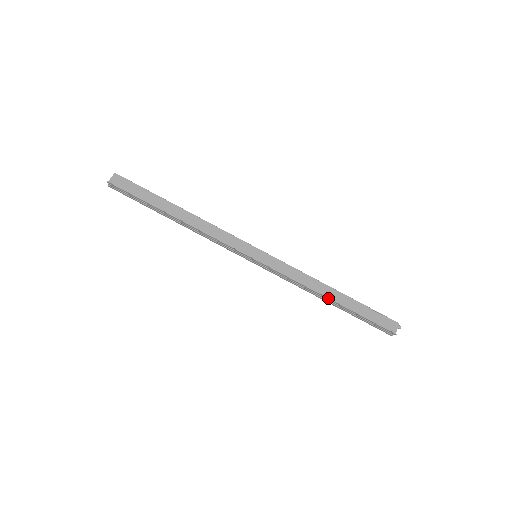
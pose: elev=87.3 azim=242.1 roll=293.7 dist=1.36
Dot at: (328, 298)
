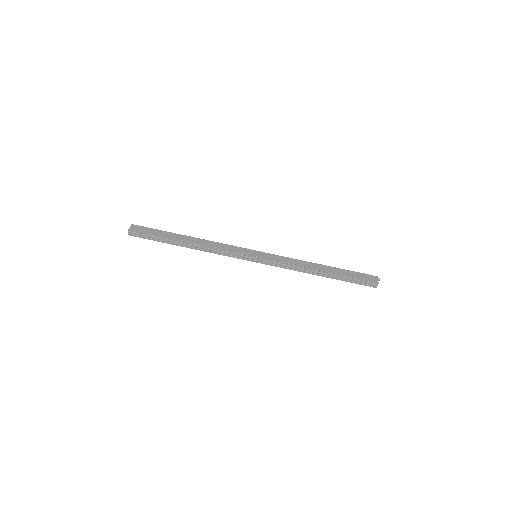
Dot at: (320, 270)
